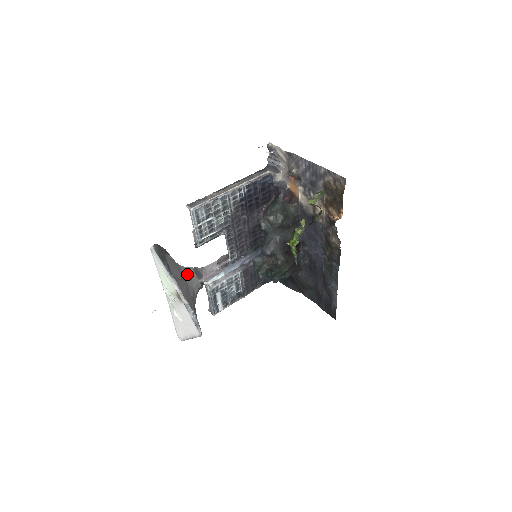
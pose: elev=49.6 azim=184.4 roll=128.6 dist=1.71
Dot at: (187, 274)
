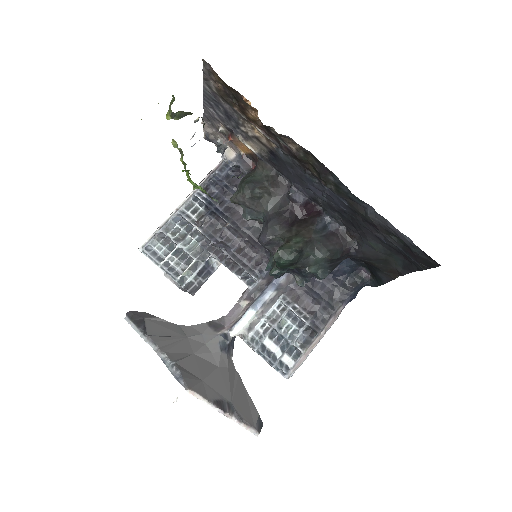
Dot at: (194, 331)
